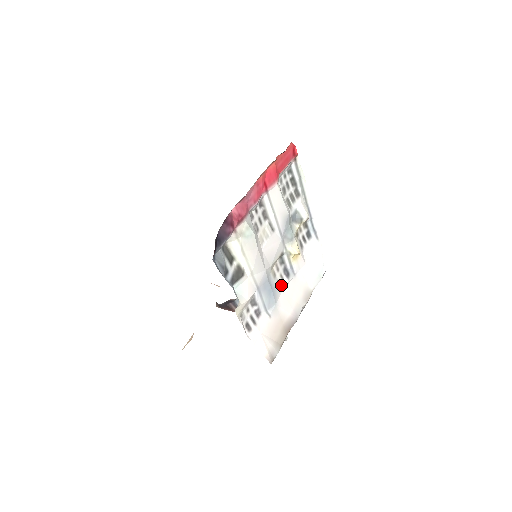
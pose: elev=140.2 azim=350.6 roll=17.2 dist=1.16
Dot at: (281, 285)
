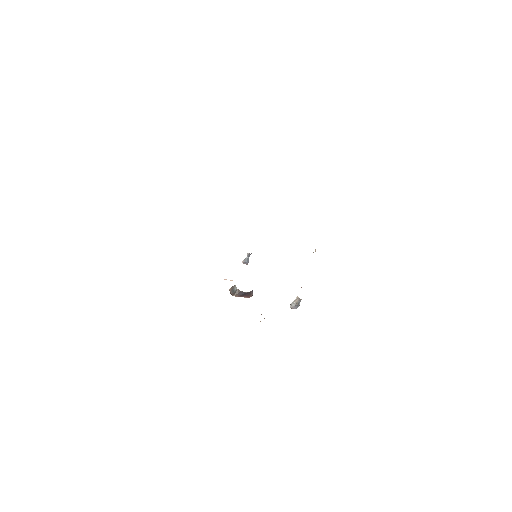
Dot at: occluded
